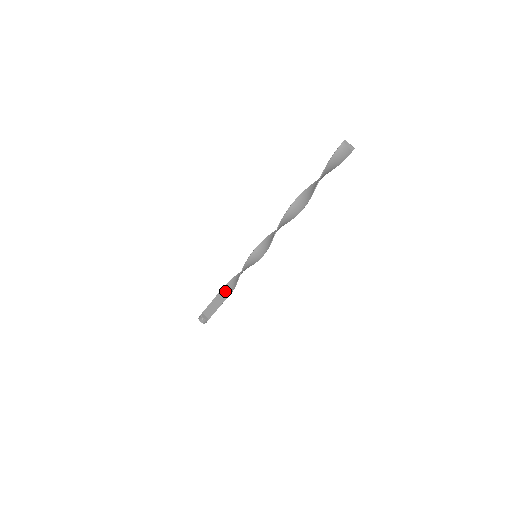
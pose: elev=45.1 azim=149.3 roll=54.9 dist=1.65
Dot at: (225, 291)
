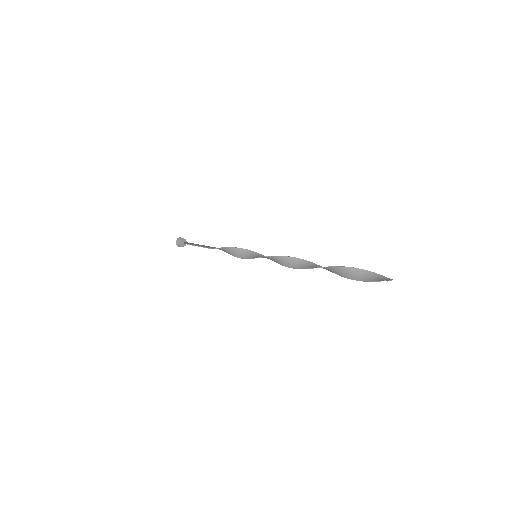
Dot at: occluded
